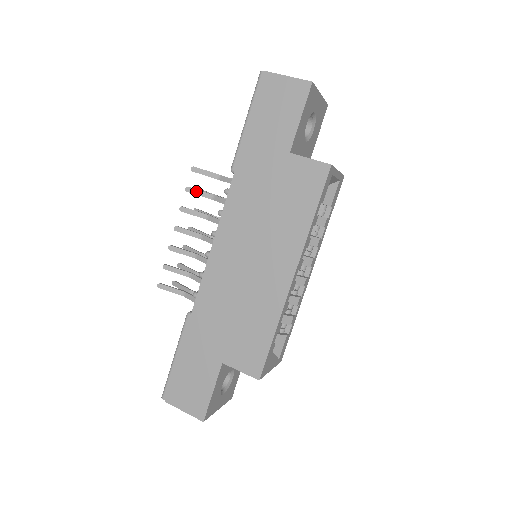
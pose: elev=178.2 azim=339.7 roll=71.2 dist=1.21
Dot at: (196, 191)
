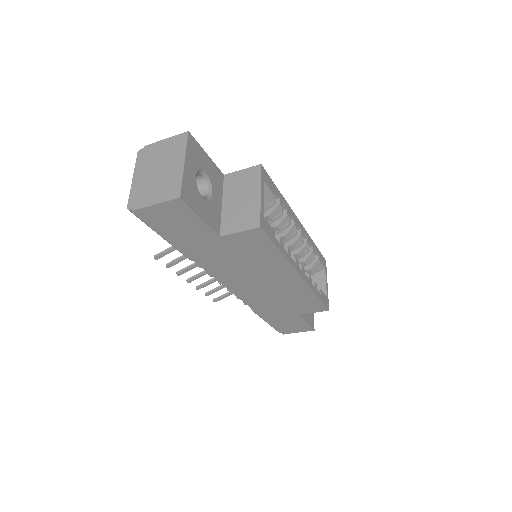
Dot at: (175, 263)
